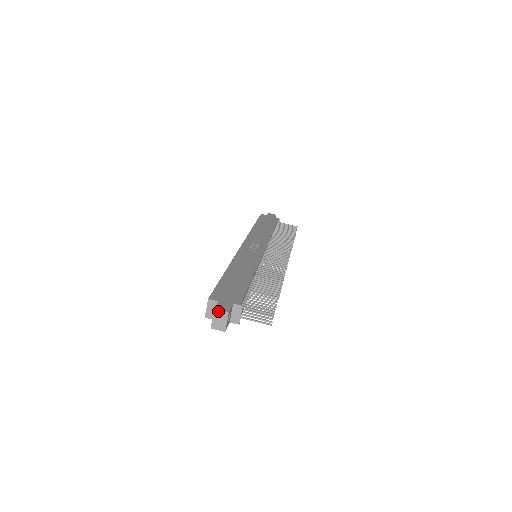
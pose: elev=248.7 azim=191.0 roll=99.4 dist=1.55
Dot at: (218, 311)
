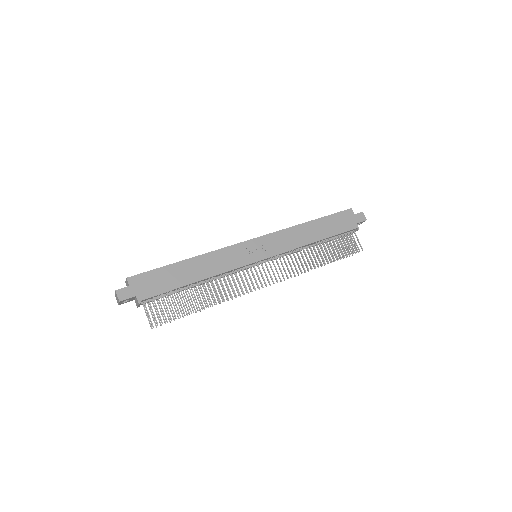
Dot at: (116, 294)
